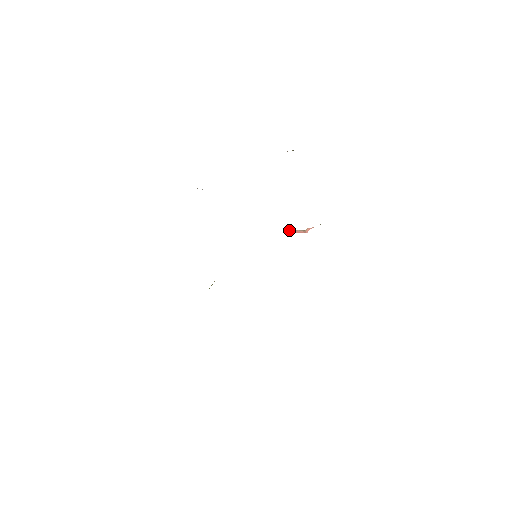
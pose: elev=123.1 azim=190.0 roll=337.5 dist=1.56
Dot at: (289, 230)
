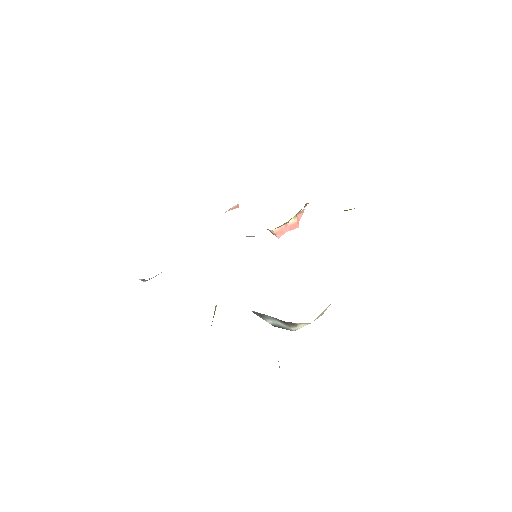
Dot at: (278, 228)
